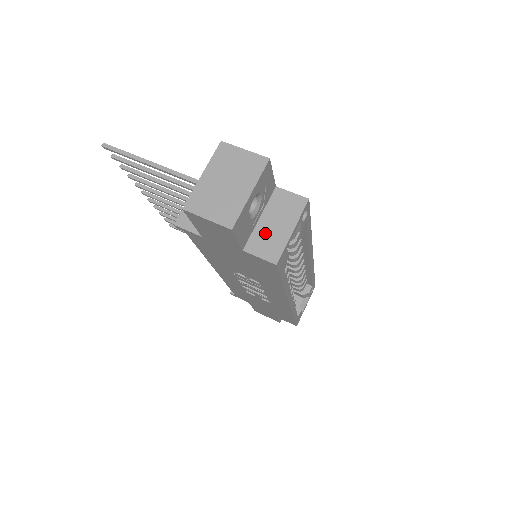
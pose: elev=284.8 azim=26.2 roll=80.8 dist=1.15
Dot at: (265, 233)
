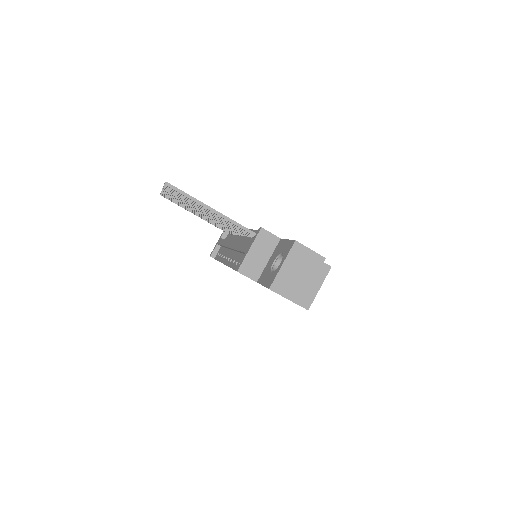
Dot at: occluded
